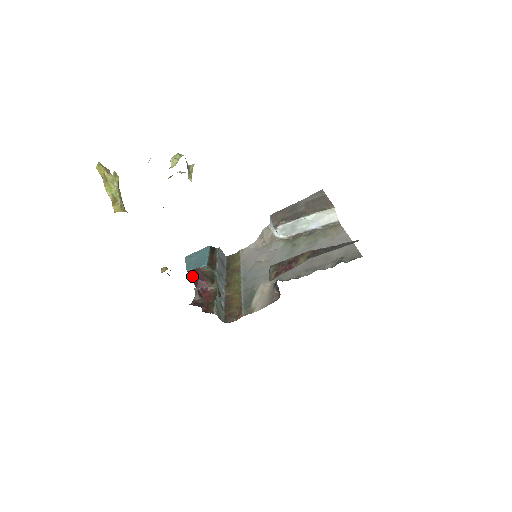
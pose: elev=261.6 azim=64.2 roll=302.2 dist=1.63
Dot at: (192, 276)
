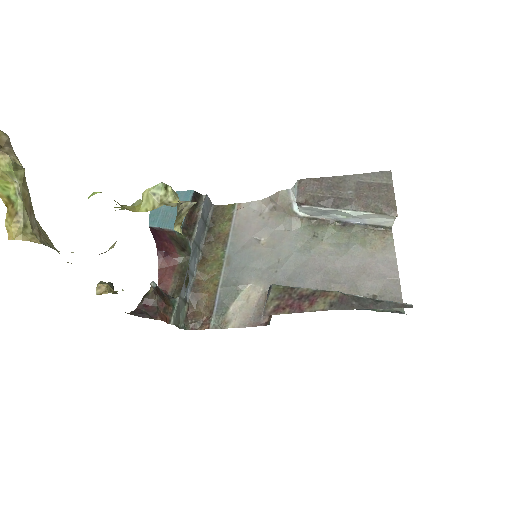
Dot at: (155, 234)
